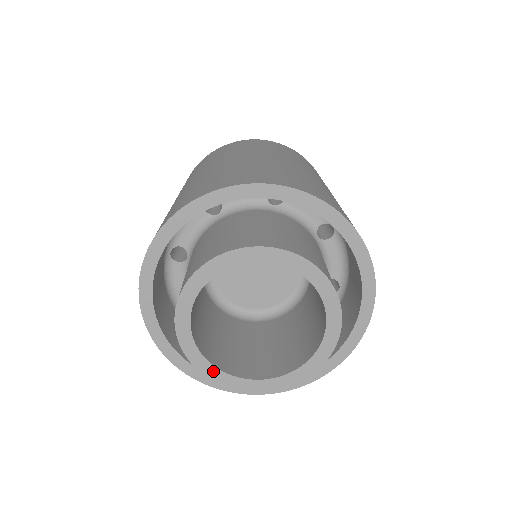
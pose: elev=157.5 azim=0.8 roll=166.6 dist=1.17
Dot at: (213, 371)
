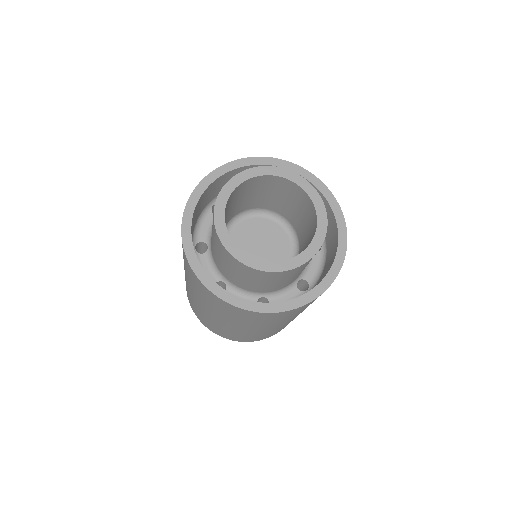
Dot at: (224, 232)
